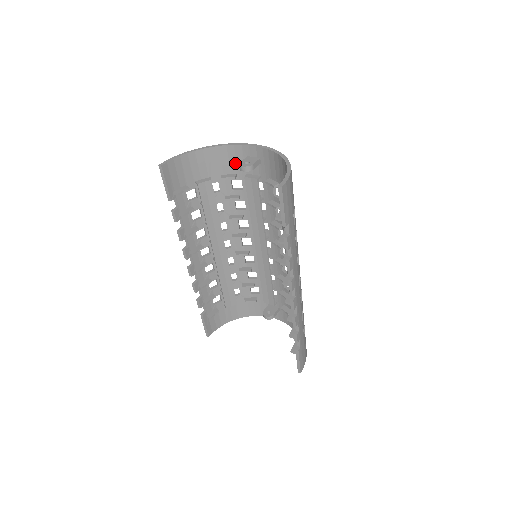
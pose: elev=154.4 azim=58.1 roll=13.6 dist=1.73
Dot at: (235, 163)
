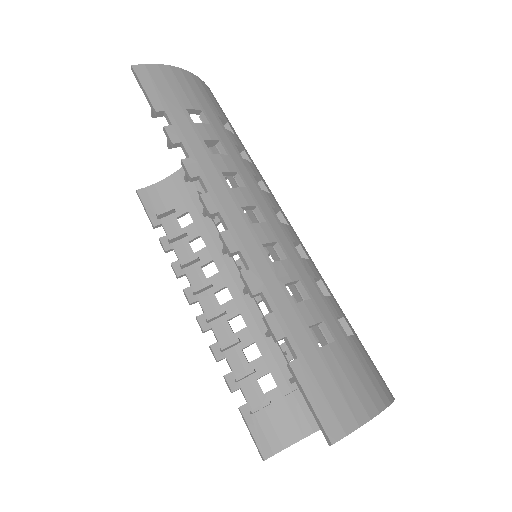
Dot at: occluded
